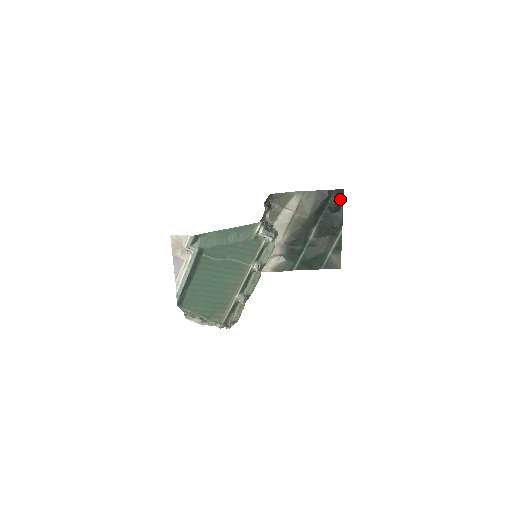
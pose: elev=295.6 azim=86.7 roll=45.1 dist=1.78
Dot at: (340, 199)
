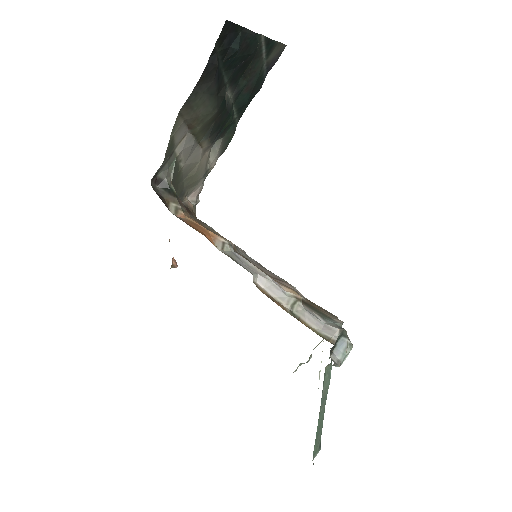
Dot at: (231, 32)
